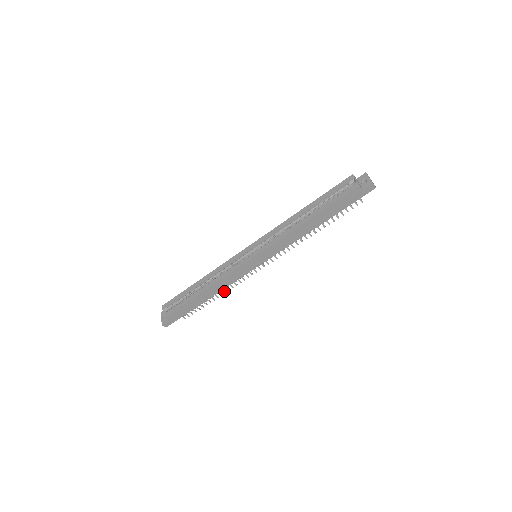
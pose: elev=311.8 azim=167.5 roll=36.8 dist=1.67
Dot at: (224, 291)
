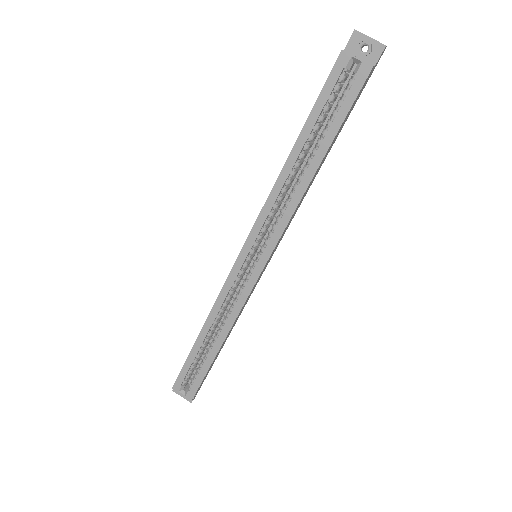
Dot at: occluded
